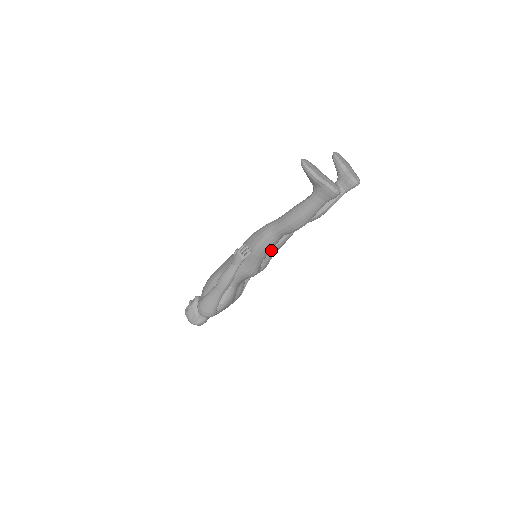
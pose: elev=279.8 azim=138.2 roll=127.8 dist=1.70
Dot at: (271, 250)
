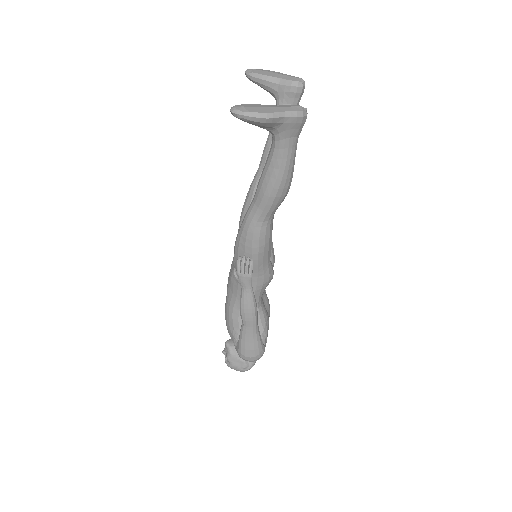
Dot at: occluded
